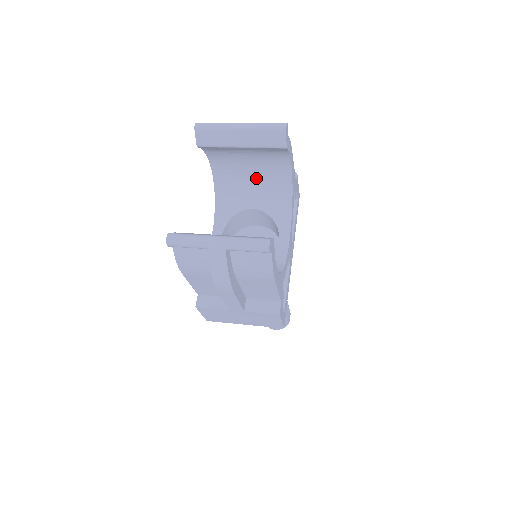
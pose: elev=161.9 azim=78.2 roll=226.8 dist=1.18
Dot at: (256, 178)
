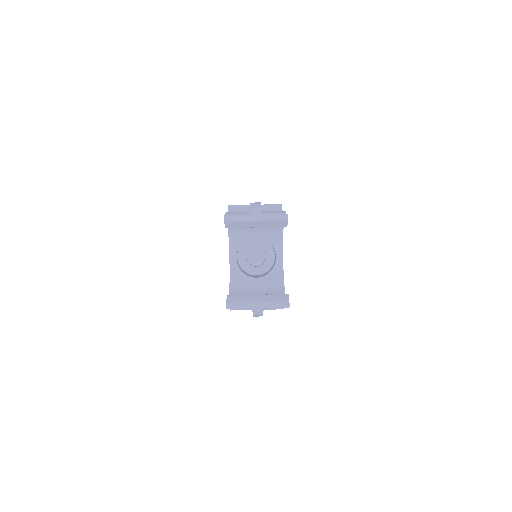
Dot at: occluded
